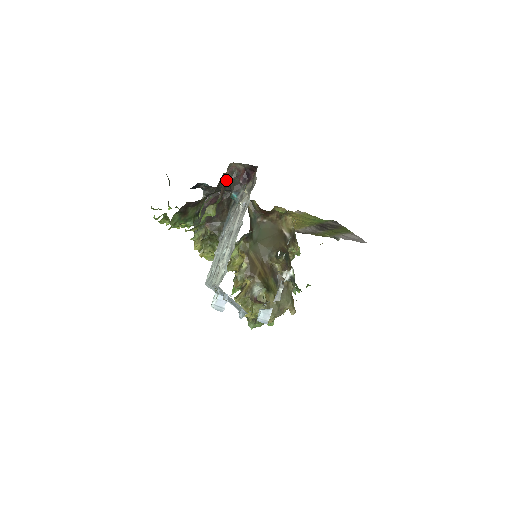
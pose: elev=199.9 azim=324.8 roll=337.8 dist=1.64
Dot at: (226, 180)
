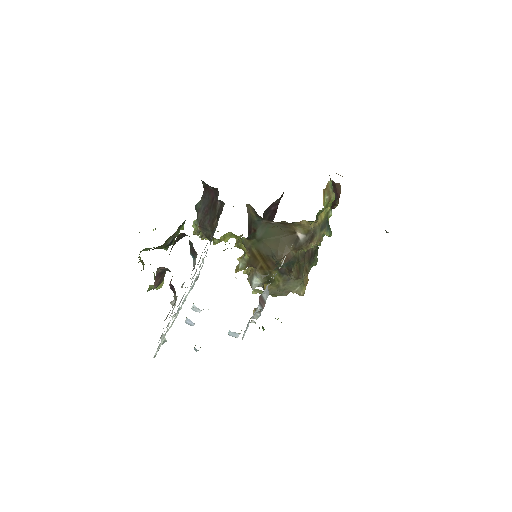
Dot at: (161, 272)
